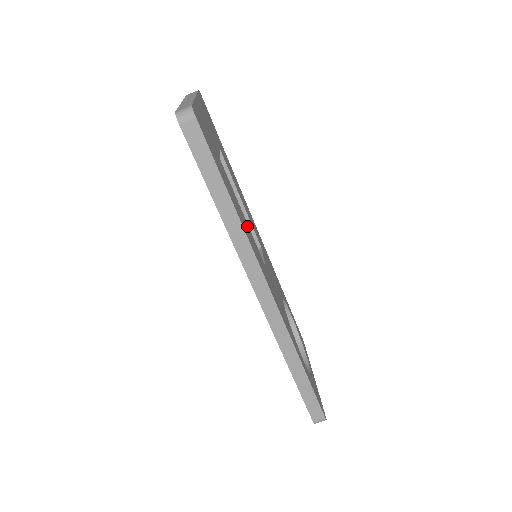
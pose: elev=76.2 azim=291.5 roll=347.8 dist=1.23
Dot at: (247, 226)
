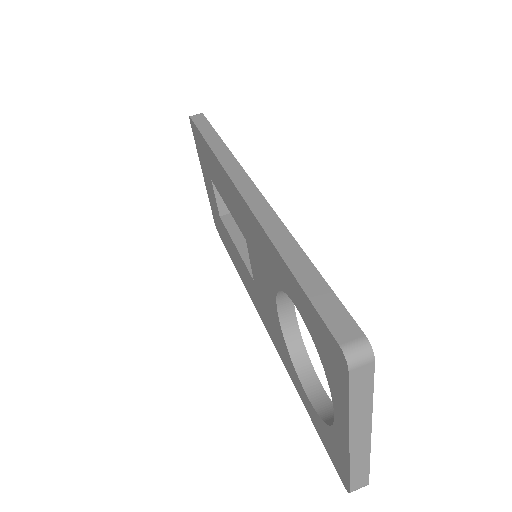
Dot at: occluded
